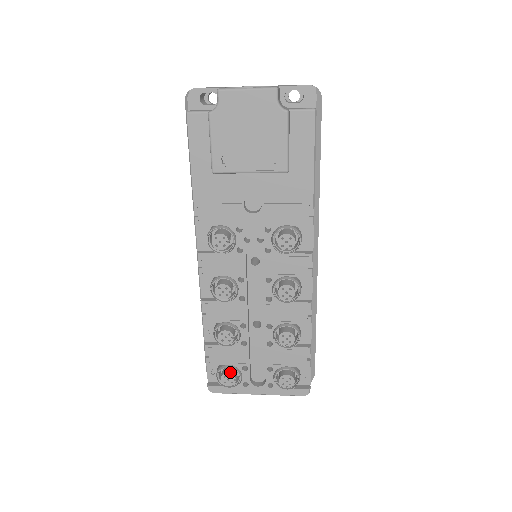
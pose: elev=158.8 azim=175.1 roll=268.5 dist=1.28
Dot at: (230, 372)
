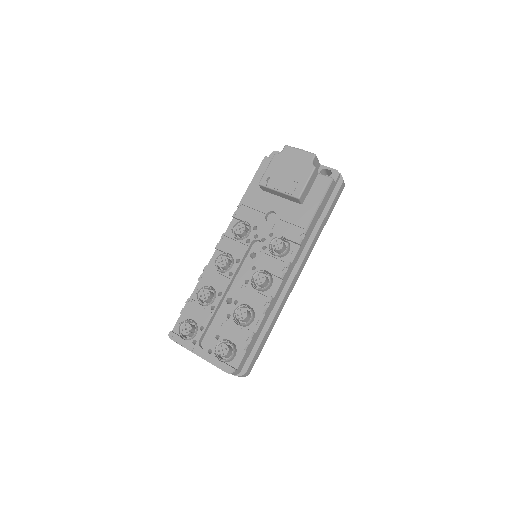
Dot at: (191, 324)
